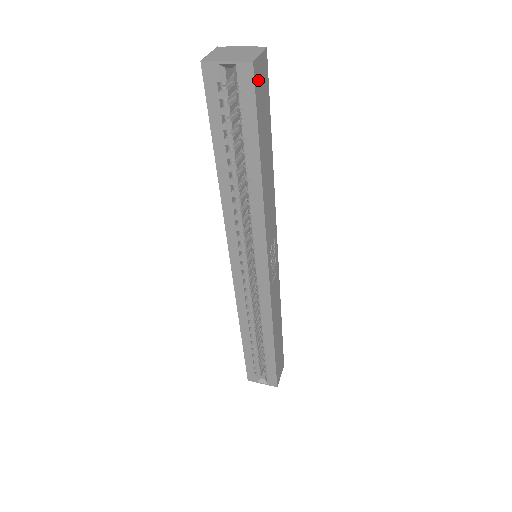
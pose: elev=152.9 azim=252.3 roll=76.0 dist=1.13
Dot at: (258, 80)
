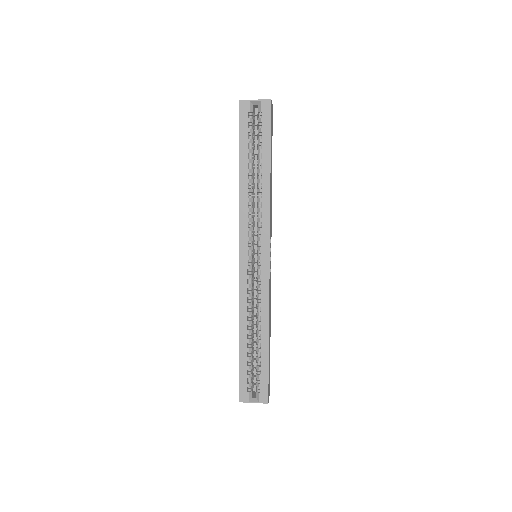
Dot at: (271, 114)
